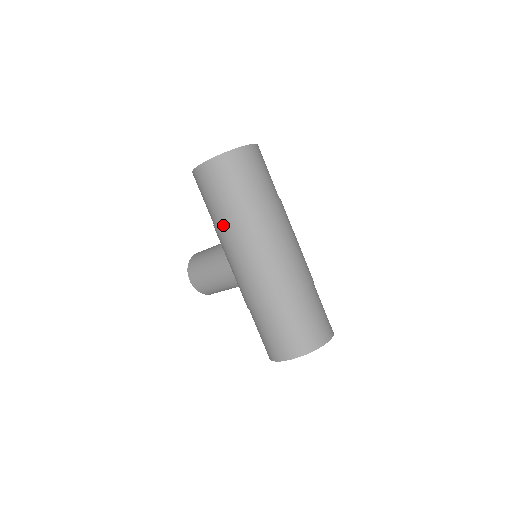
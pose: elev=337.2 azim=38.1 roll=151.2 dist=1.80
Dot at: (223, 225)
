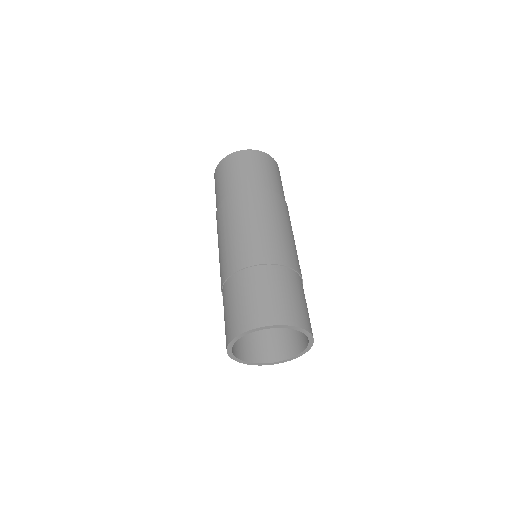
Dot at: (216, 218)
